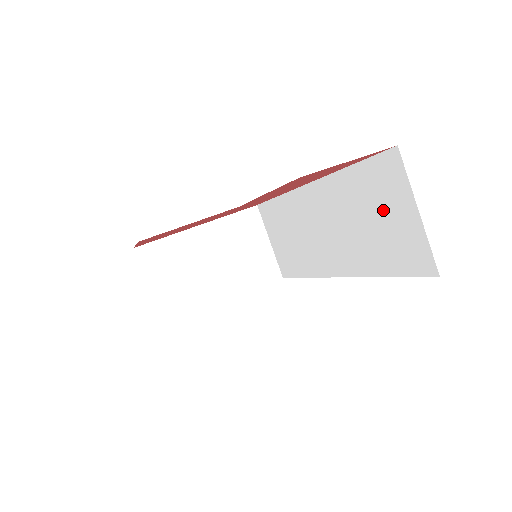
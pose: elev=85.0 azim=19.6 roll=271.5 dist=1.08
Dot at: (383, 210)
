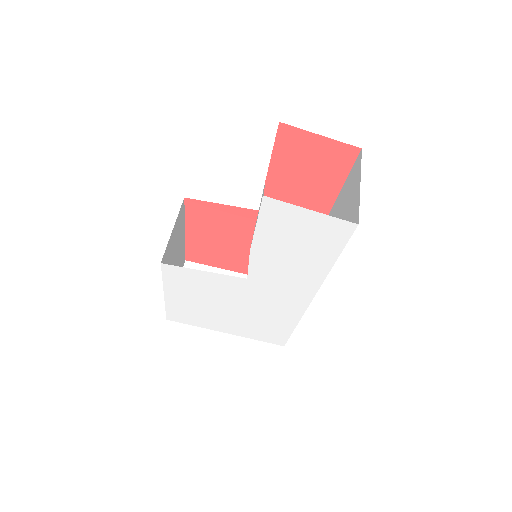
Dot at: (346, 204)
